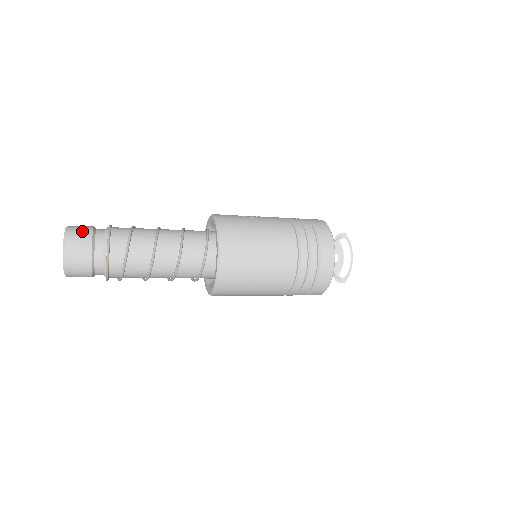
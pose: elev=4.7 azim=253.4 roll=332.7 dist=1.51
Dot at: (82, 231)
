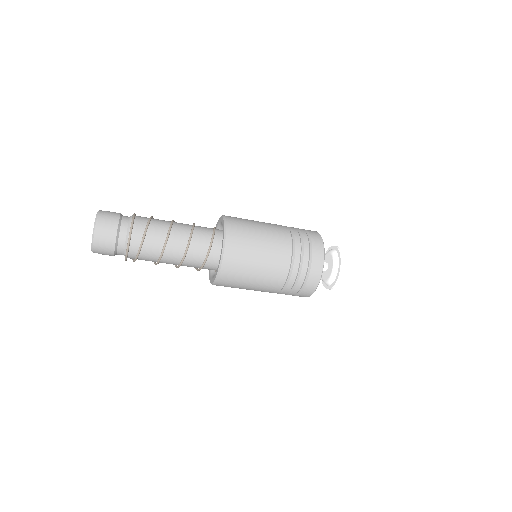
Dot at: occluded
